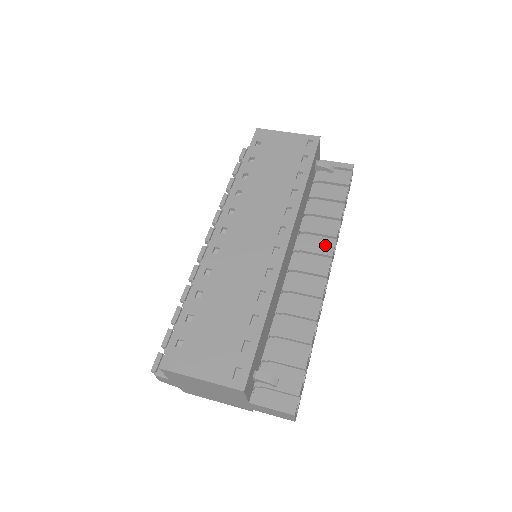
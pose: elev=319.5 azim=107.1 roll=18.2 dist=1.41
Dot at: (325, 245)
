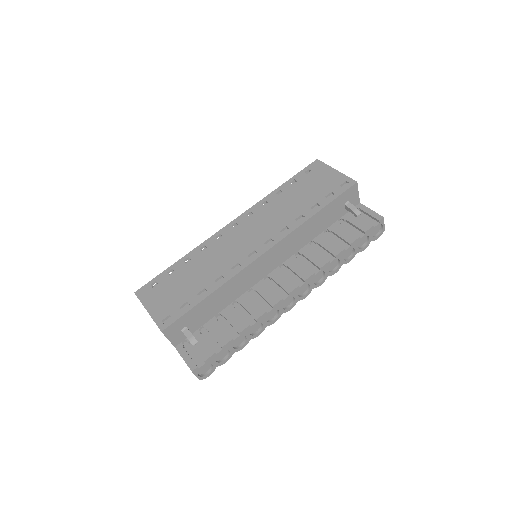
Dot at: (307, 270)
